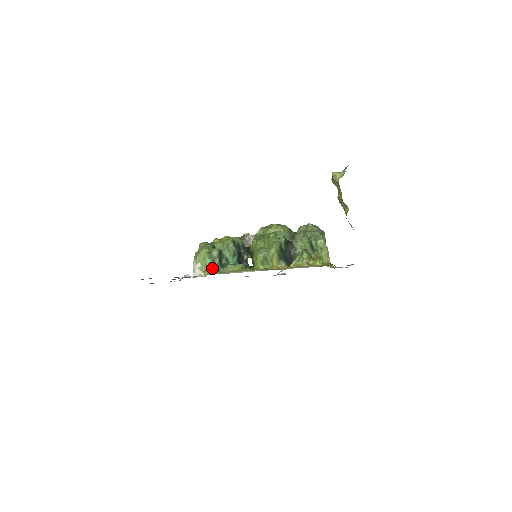
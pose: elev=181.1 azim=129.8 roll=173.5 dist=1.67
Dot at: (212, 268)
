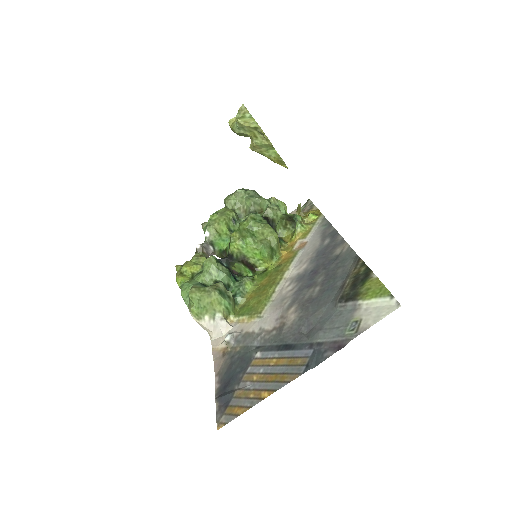
Dot at: (233, 306)
